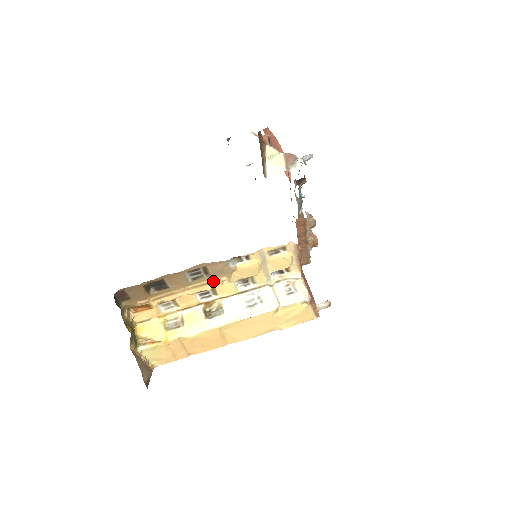
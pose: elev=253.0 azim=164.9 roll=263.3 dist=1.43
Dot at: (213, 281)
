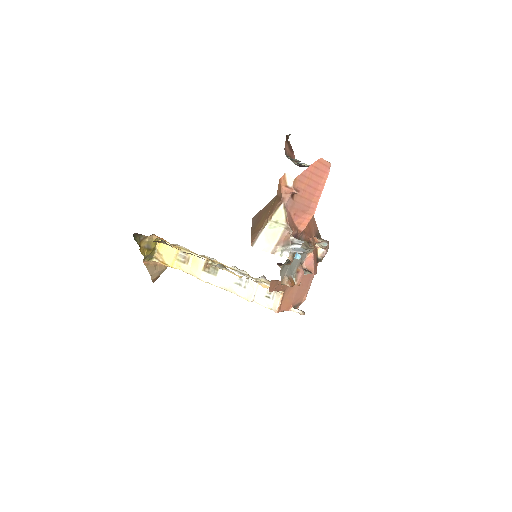
Dot at: occluded
